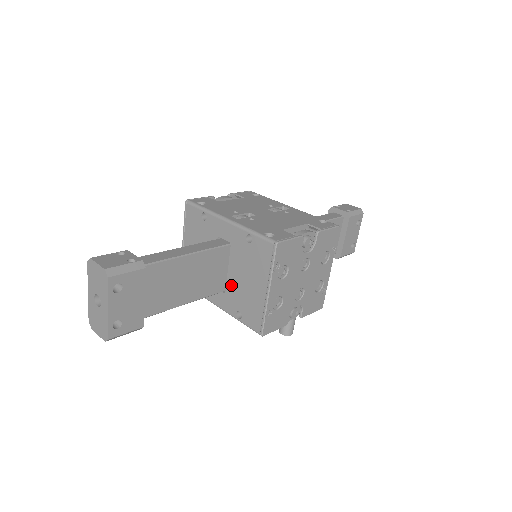
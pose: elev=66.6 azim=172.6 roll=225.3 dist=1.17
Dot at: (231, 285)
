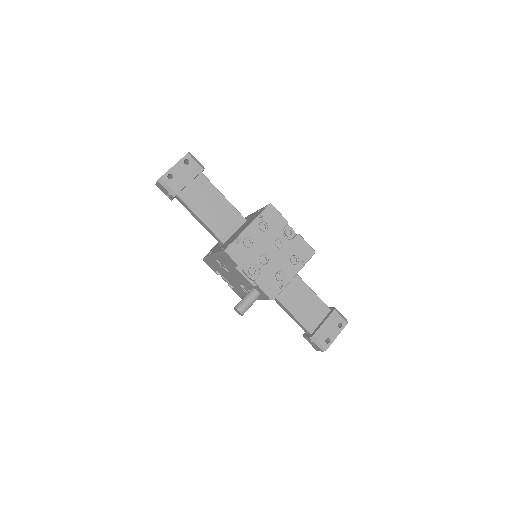
Dot at: occluded
